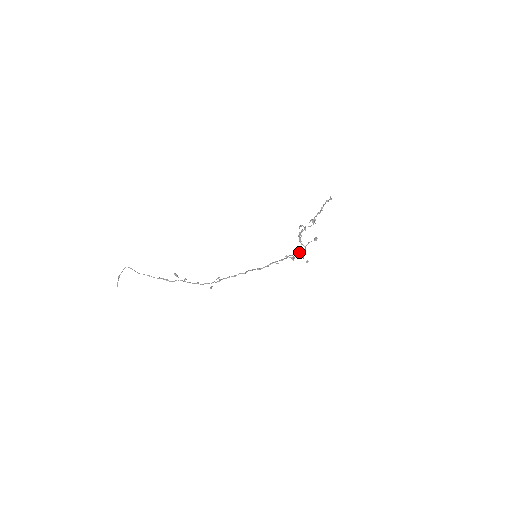
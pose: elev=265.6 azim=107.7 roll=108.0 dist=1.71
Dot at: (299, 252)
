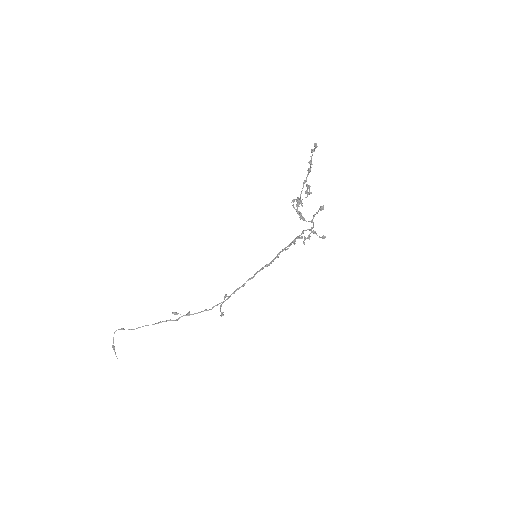
Dot at: (307, 229)
